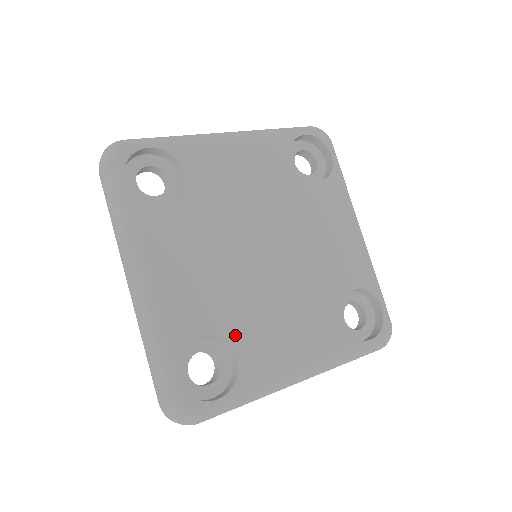
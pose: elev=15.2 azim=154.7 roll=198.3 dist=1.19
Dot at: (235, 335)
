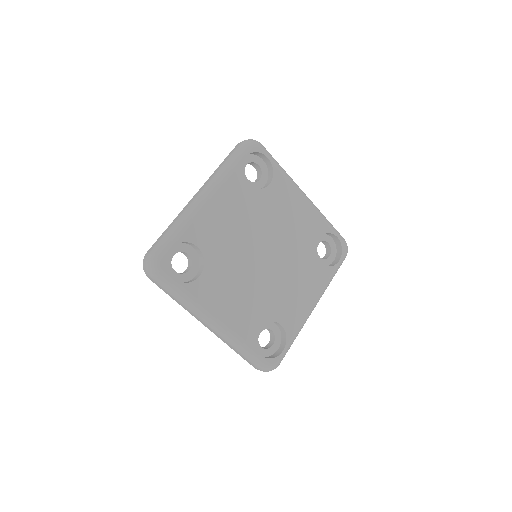
Dot at: (274, 315)
